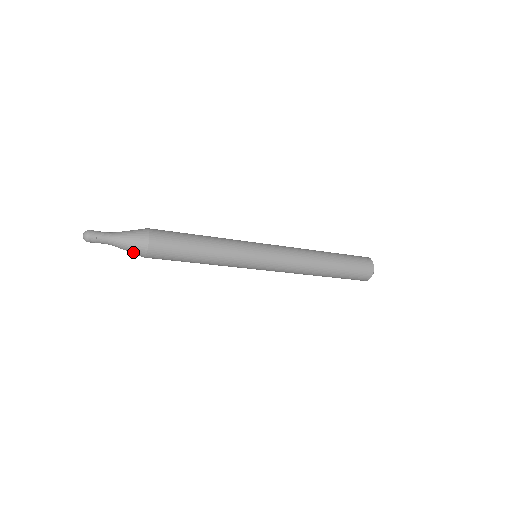
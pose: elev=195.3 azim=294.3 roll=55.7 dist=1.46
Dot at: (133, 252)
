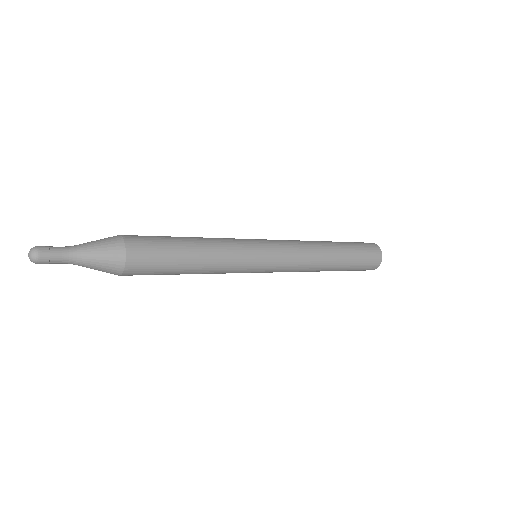
Dot at: occluded
